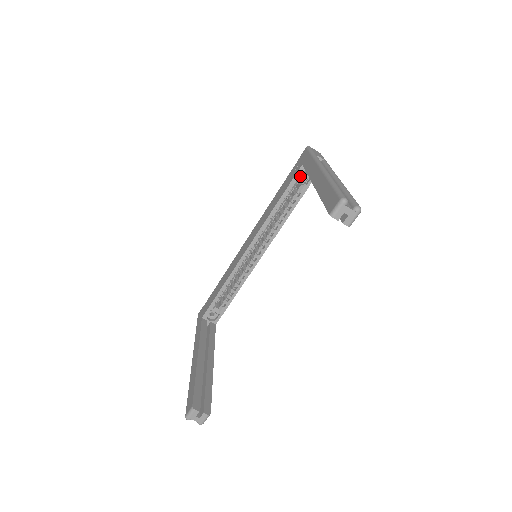
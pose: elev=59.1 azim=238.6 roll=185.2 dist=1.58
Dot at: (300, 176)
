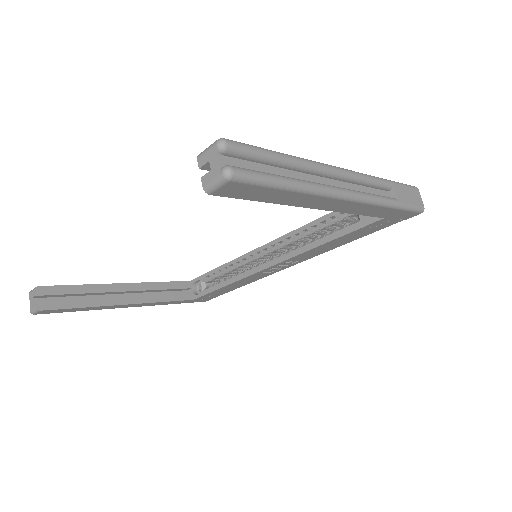
Dot at: occluded
